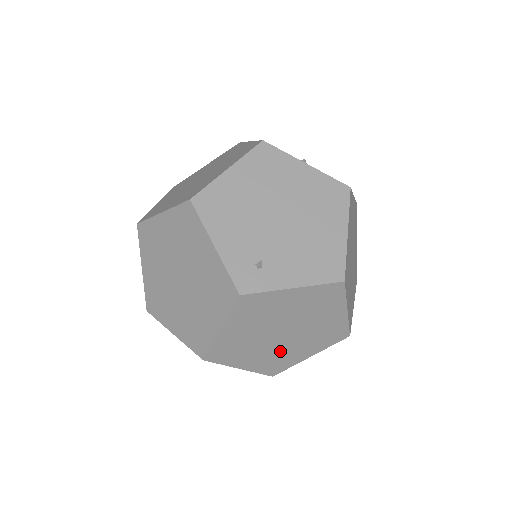
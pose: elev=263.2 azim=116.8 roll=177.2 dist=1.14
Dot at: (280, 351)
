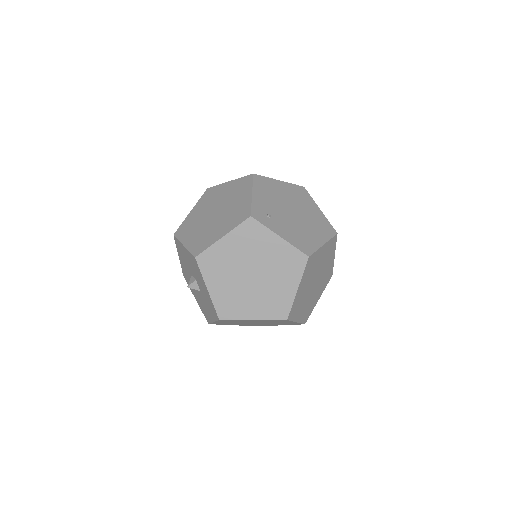
Dot at: (240, 294)
